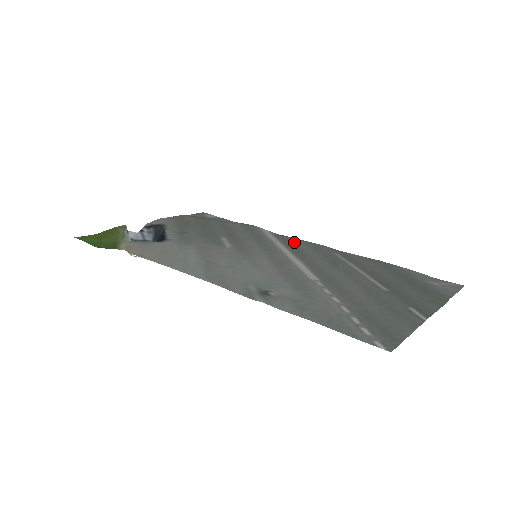
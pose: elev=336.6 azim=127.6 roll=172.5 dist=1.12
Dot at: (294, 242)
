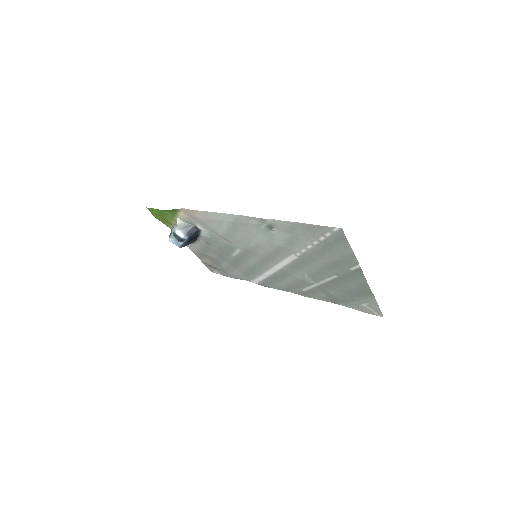
Dot at: (275, 284)
